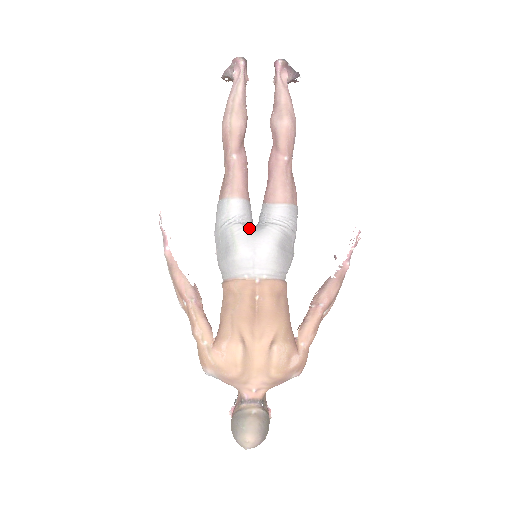
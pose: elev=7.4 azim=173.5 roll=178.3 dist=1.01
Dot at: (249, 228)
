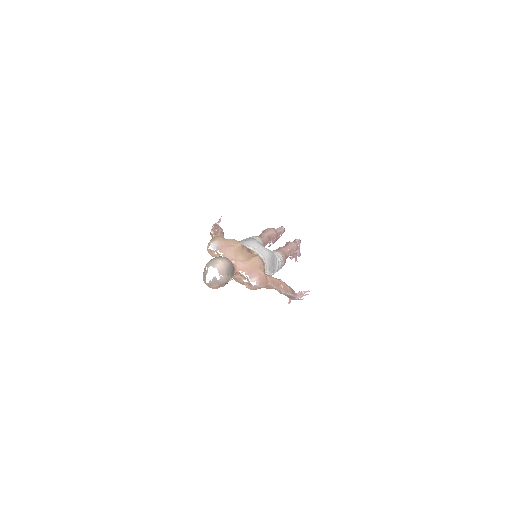
Dot at: occluded
